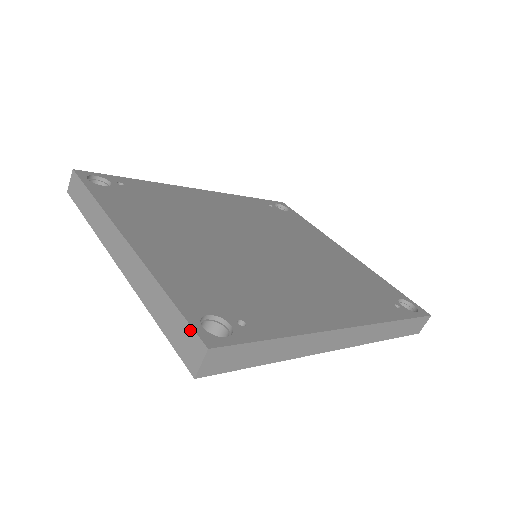
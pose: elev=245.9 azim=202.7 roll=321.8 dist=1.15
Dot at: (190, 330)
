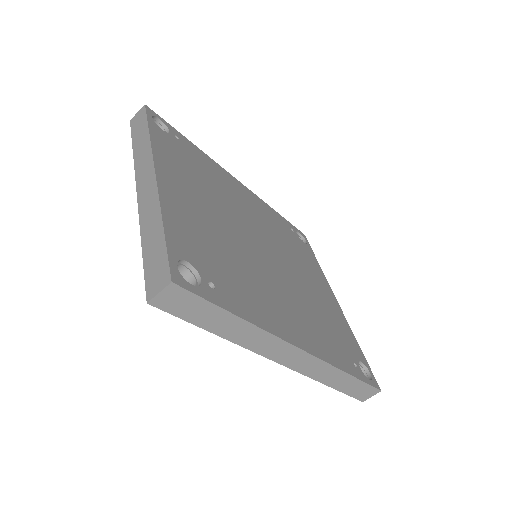
Dot at: (166, 262)
